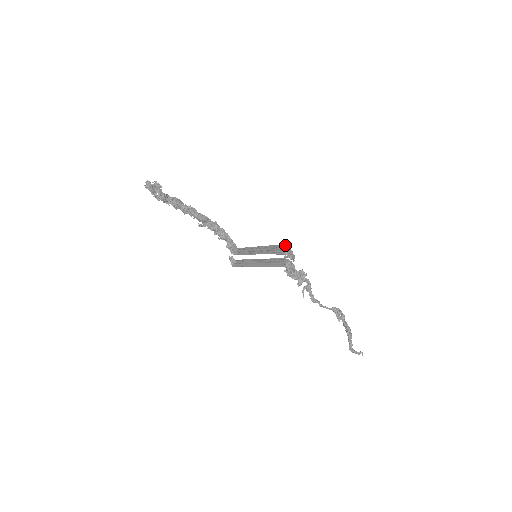
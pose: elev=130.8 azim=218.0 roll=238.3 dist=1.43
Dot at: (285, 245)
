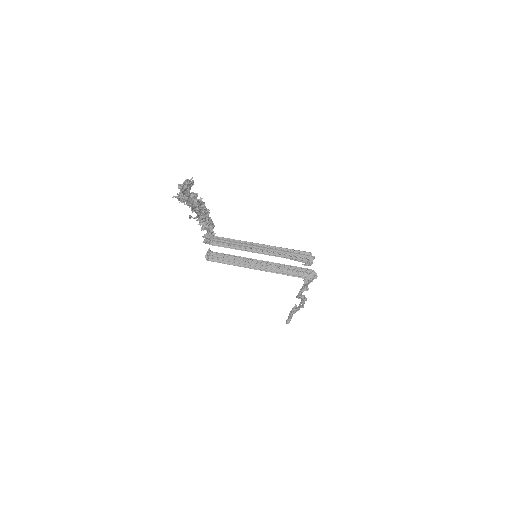
Dot at: (310, 253)
